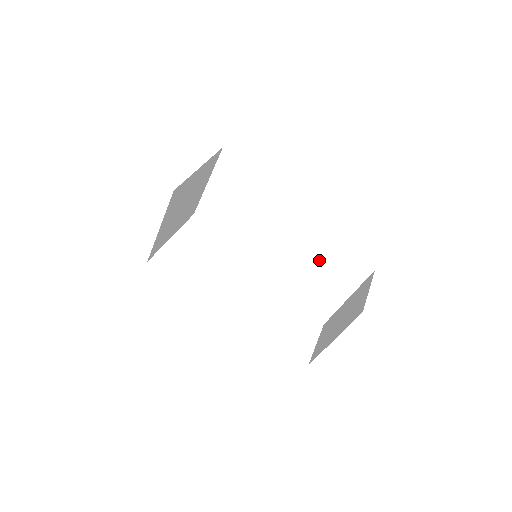
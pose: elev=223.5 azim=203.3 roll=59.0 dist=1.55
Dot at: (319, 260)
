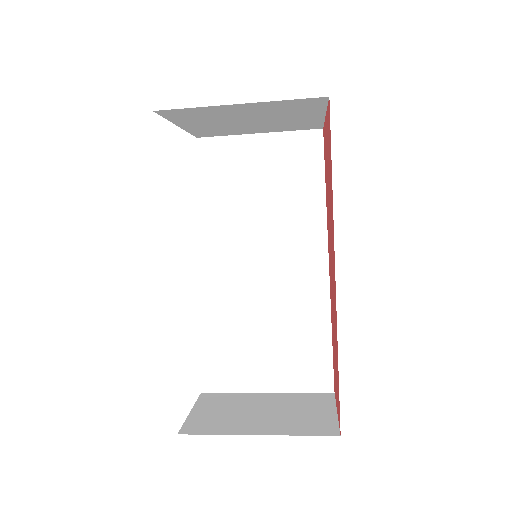
Dot at: (286, 326)
